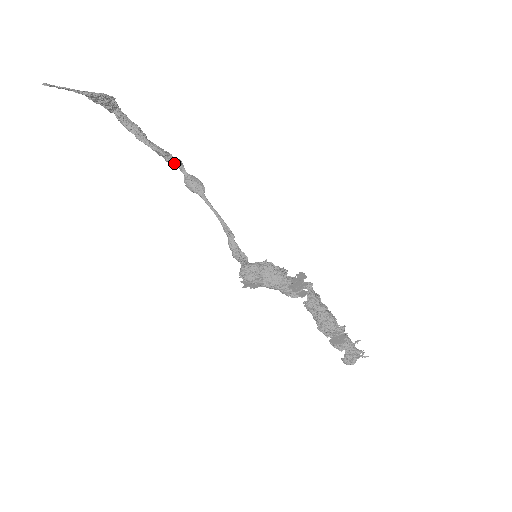
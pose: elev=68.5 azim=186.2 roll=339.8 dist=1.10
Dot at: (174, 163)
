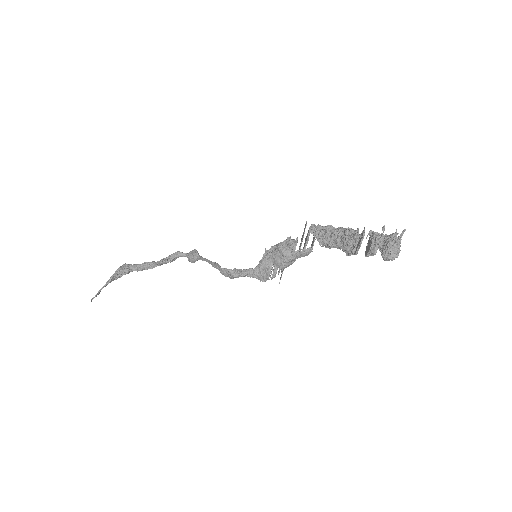
Dot at: (173, 259)
